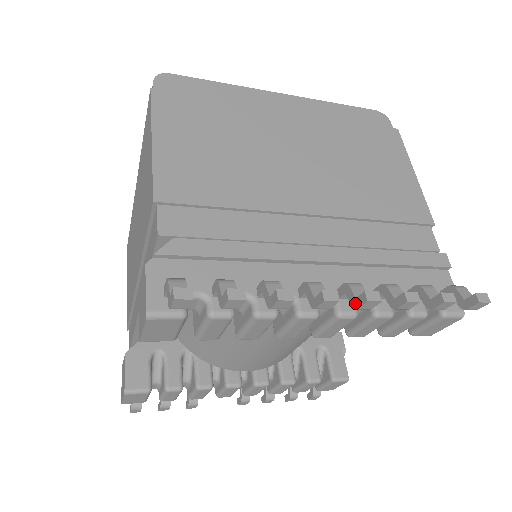
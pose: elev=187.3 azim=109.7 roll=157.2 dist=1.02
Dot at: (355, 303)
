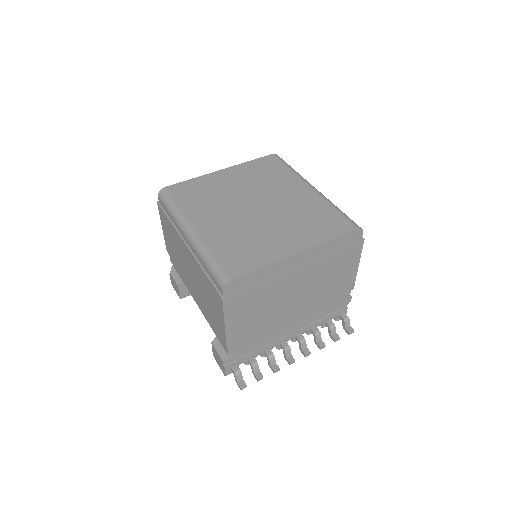
Dot at: (301, 350)
